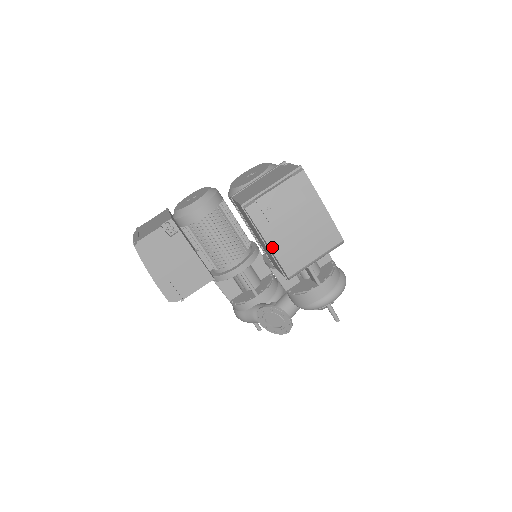
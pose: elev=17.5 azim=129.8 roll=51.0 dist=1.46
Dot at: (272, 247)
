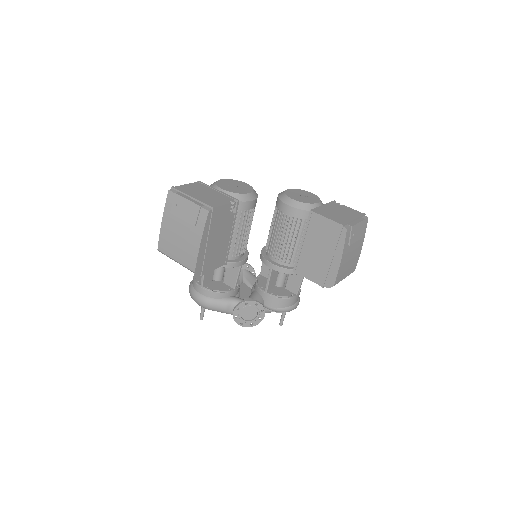
Dot at: (341, 262)
